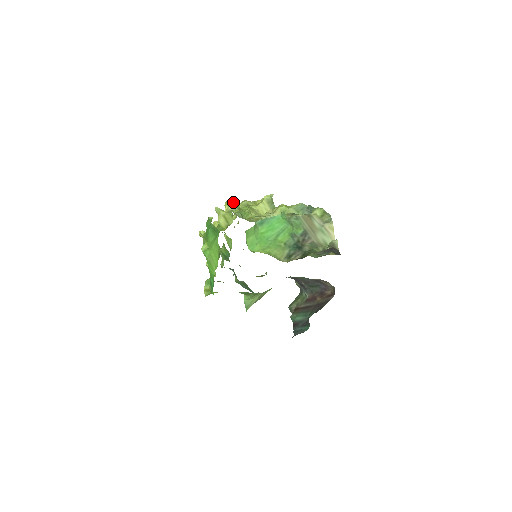
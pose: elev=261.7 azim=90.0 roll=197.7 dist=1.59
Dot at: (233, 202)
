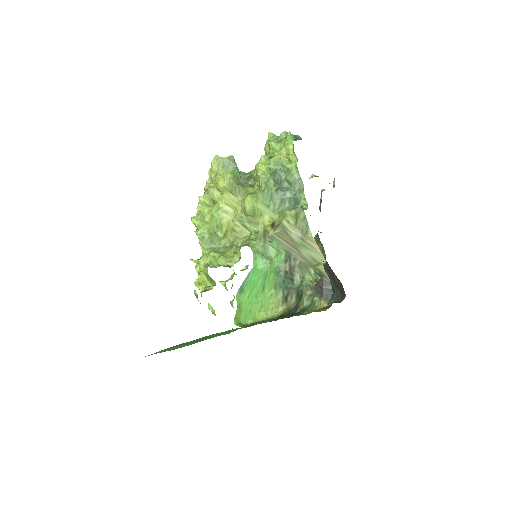
Dot at: (199, 234)
